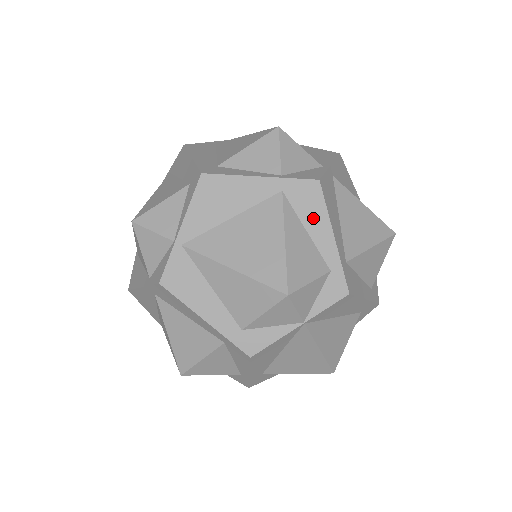
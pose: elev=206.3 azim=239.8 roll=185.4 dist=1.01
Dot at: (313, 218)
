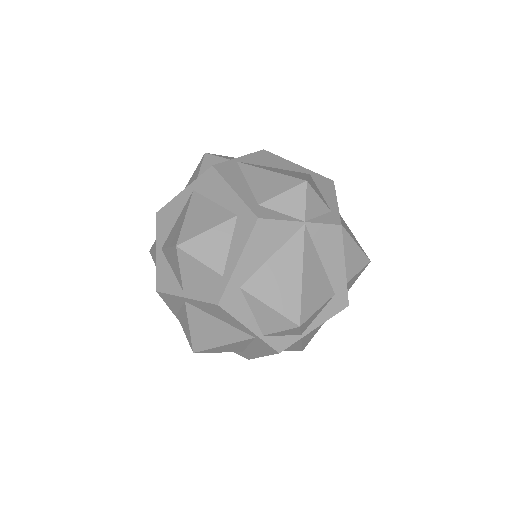
Dot at: (326, 190)
